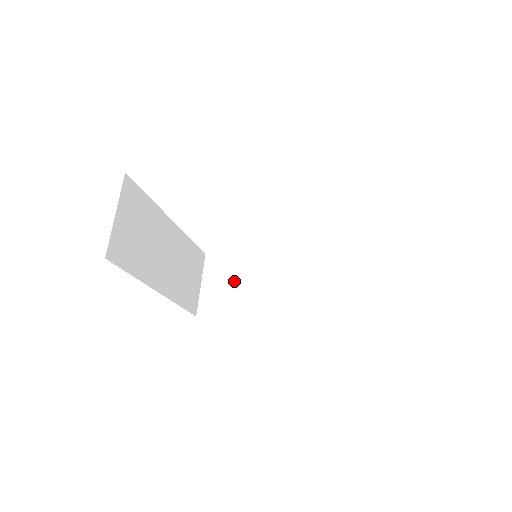
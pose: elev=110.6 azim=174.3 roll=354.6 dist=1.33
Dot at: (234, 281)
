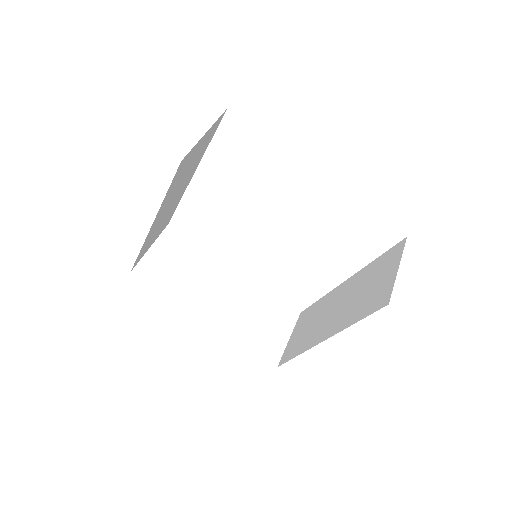
Dot at: (309, 323)
